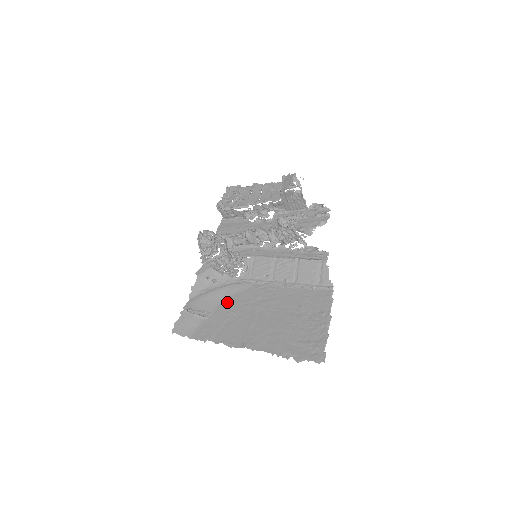
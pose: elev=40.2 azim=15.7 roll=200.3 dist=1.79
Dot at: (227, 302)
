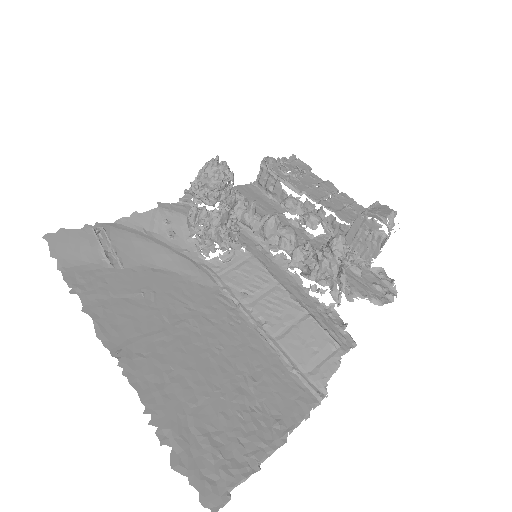
Dot at: (160, 274)
